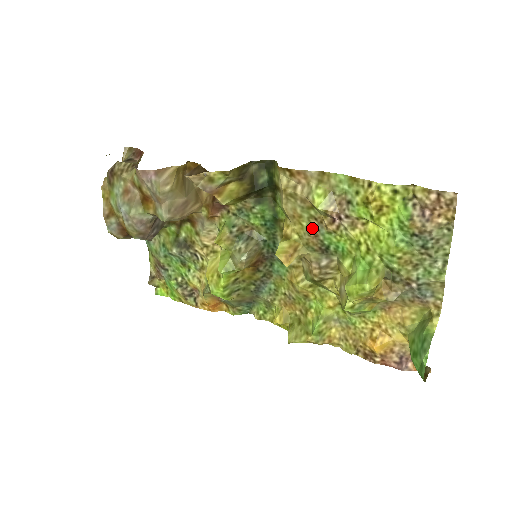
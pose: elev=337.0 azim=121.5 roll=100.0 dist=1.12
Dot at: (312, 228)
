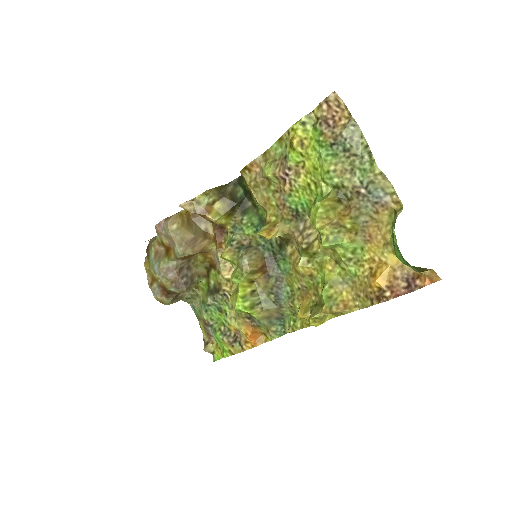
Dot at: (279, 202)
